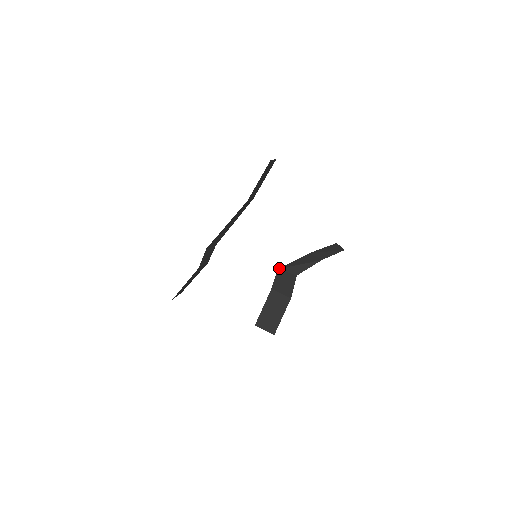
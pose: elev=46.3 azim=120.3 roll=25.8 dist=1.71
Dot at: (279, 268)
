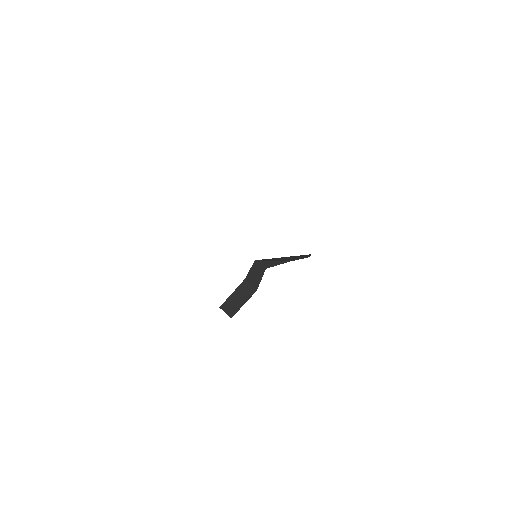
Dot at: (256, 260)
